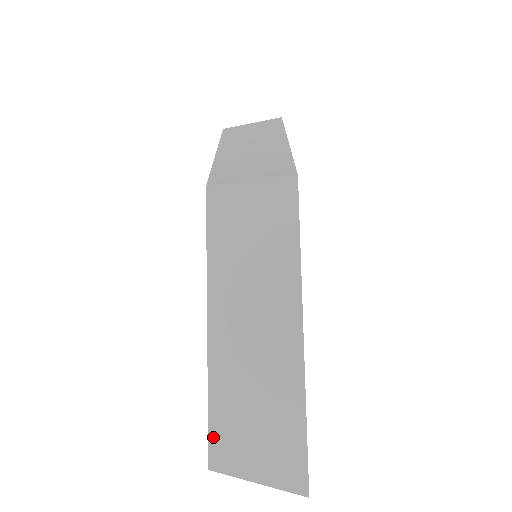
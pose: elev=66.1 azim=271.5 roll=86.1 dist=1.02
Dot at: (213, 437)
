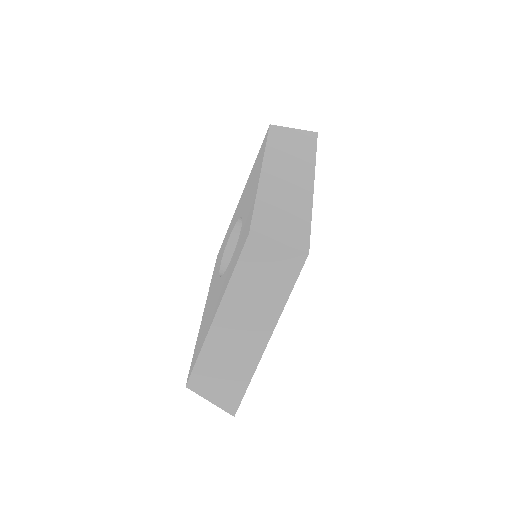
Dot at: (195, 373)
